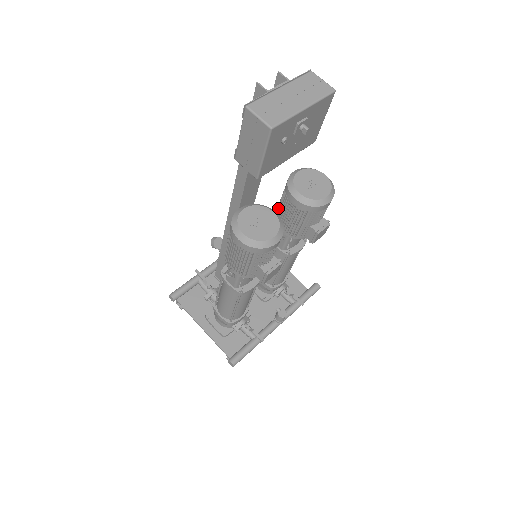
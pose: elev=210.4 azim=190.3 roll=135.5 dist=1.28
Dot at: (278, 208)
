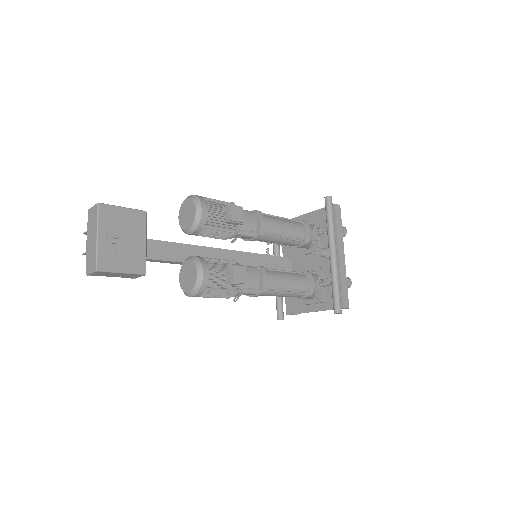
Dot at: occluded
